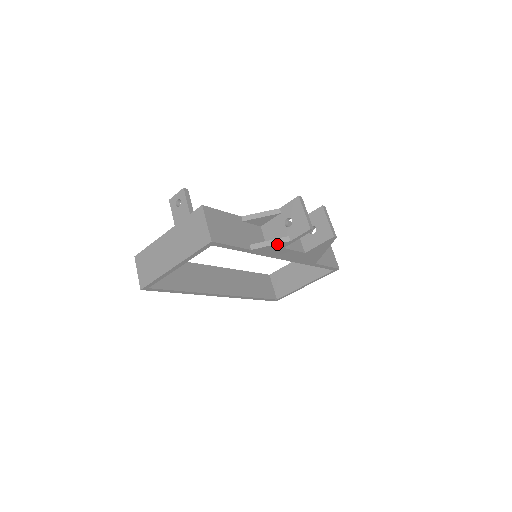
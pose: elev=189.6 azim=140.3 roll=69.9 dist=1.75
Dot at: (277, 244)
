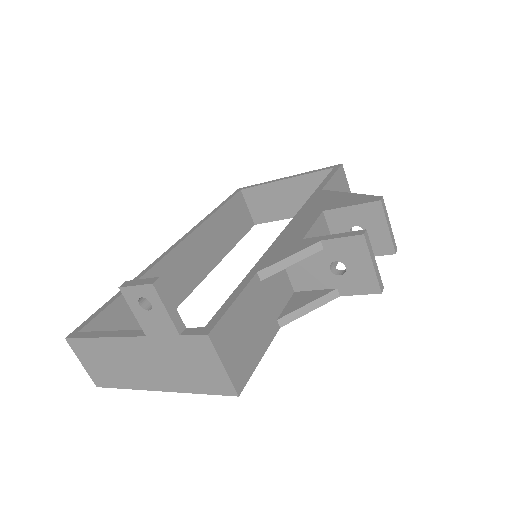
Dot at: (319, 306)
